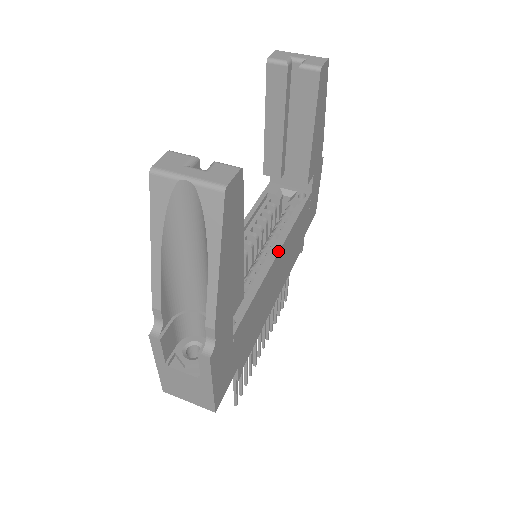
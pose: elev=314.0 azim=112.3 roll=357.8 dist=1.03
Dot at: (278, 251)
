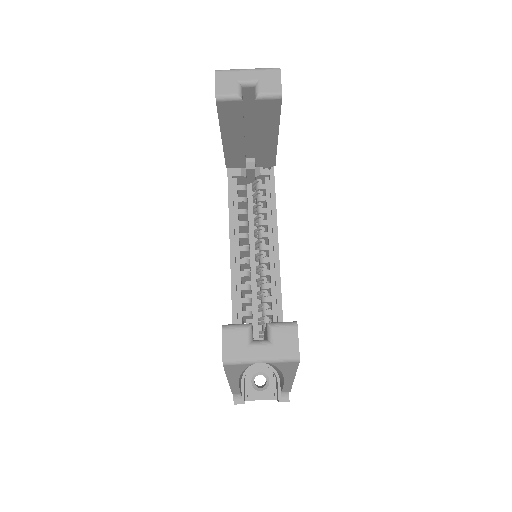
Dot at: (278, 251)
